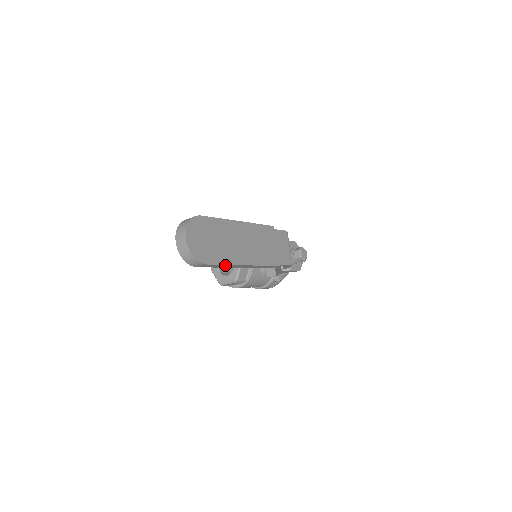
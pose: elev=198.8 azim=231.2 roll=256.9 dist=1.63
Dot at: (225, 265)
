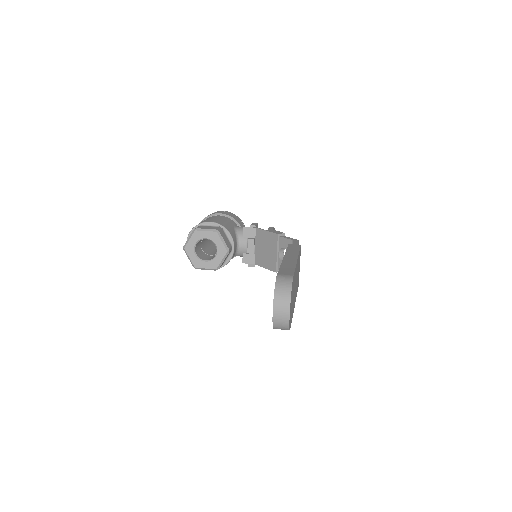
Dot at: occluded
